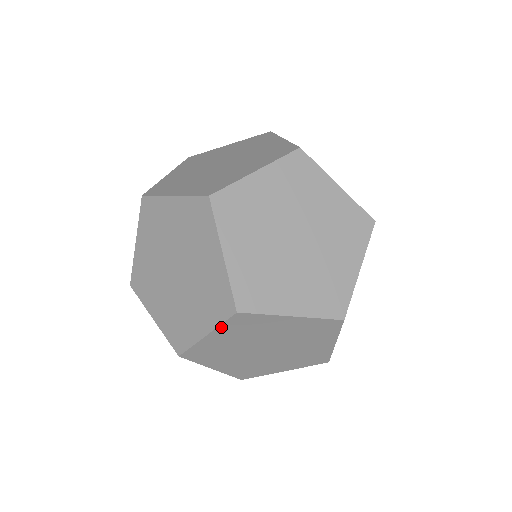
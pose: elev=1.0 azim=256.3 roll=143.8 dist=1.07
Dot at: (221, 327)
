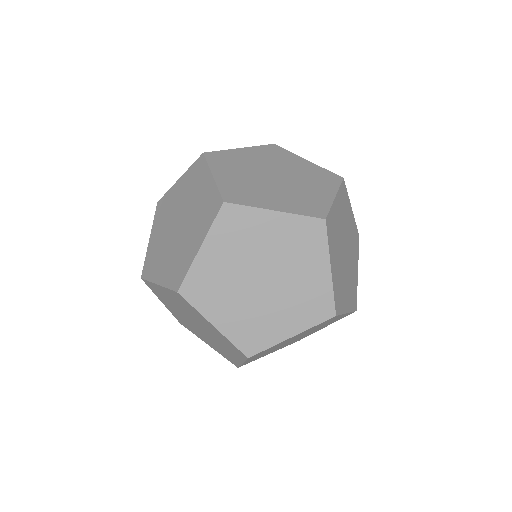
Dot at: (213, 230)
